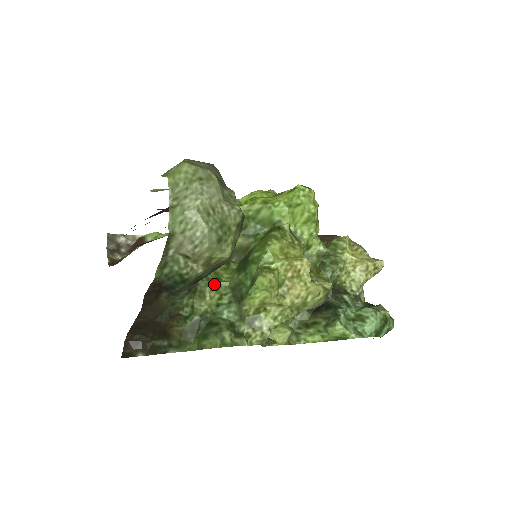
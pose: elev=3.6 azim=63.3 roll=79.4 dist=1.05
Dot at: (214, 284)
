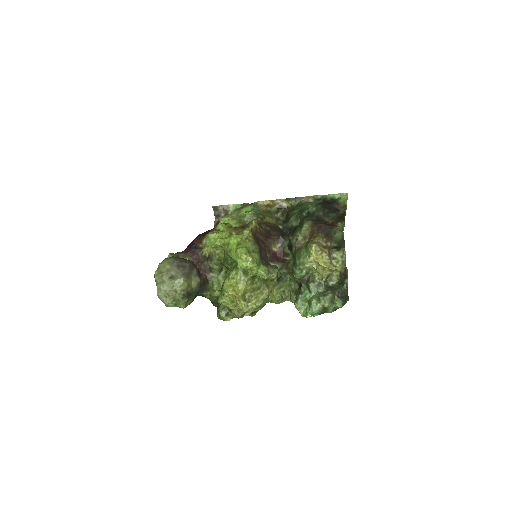
Dot at: (215, 289)
